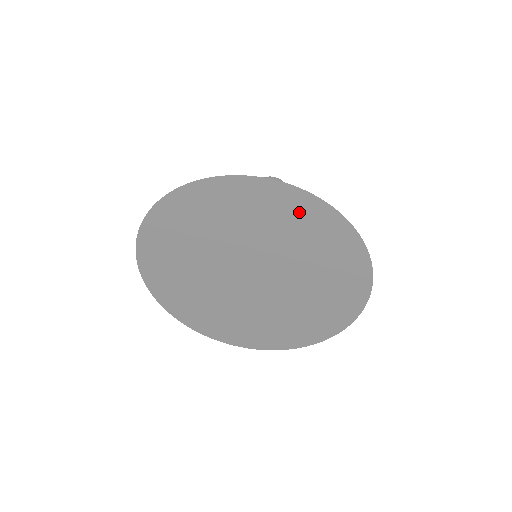
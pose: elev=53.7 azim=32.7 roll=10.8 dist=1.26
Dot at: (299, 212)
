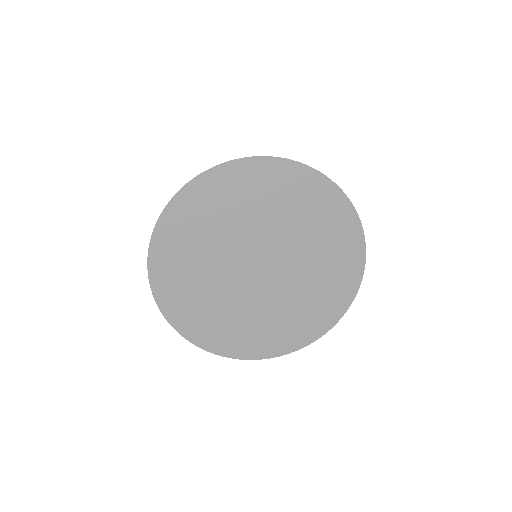
Dot at: (341, 229)
